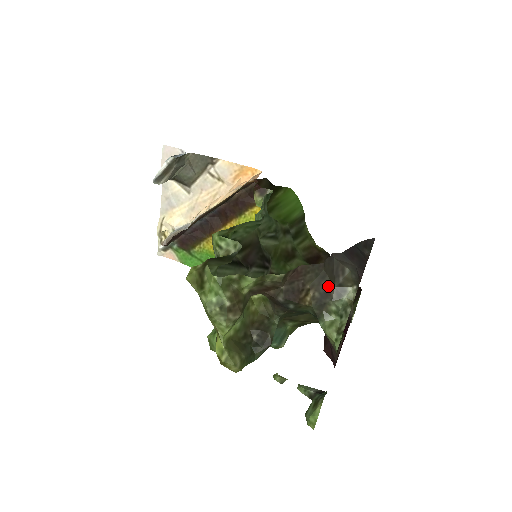
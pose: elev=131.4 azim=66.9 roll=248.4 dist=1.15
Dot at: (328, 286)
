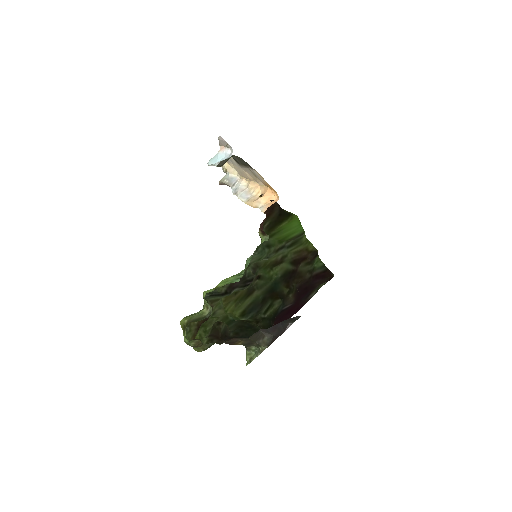
Dot at: (252, 342)
